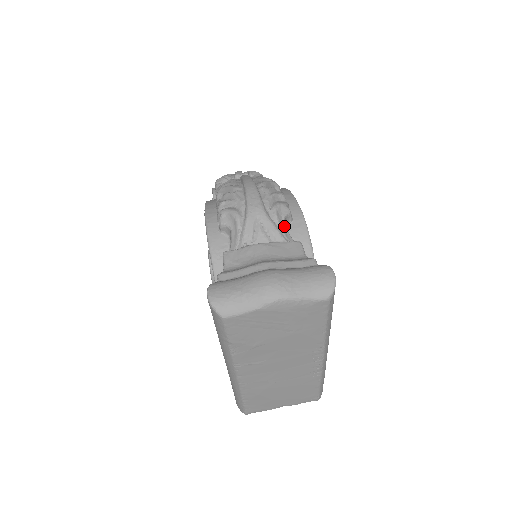
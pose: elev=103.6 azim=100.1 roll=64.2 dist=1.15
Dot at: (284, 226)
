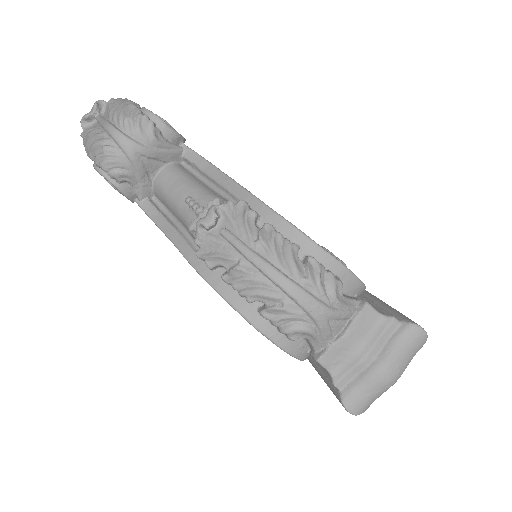
Dot at: (346, 300)
